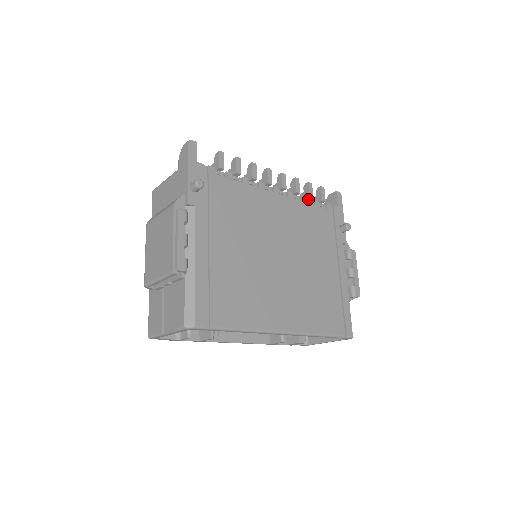
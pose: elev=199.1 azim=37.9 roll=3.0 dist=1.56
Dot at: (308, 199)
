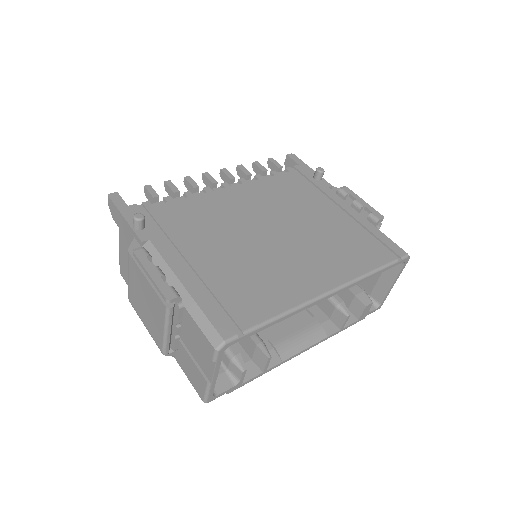
Dot at: (264, 176)
